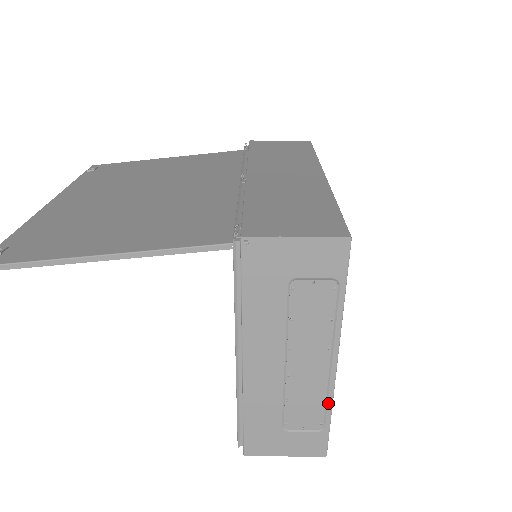
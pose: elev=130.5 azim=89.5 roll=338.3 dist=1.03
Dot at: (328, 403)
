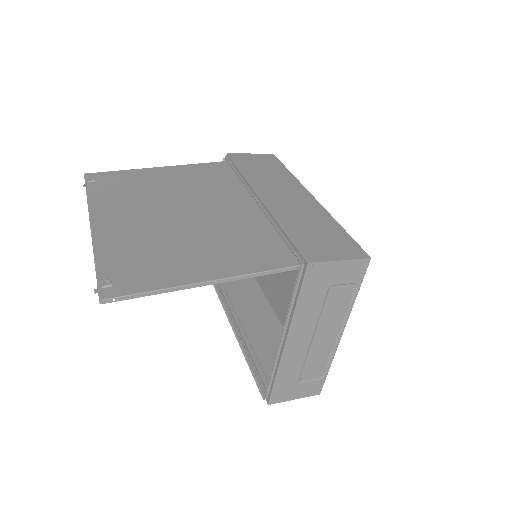
Dot at: (331, 360)
